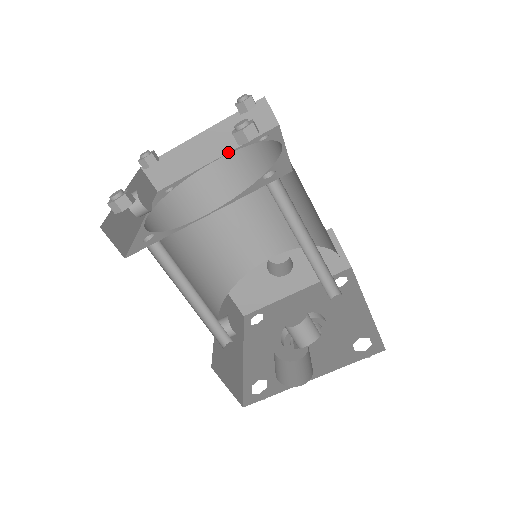
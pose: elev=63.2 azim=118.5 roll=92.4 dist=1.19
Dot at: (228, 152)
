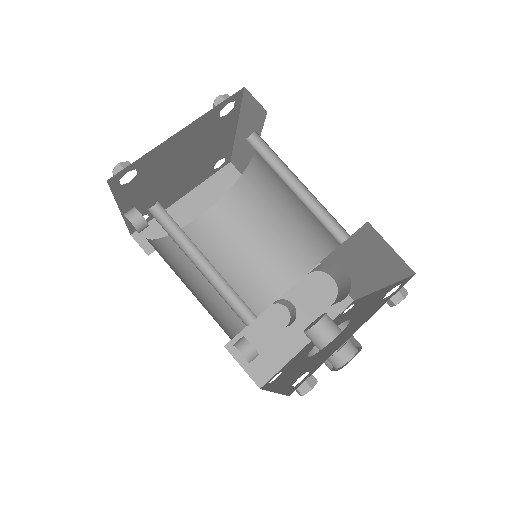
Dot at: (209, 209)
